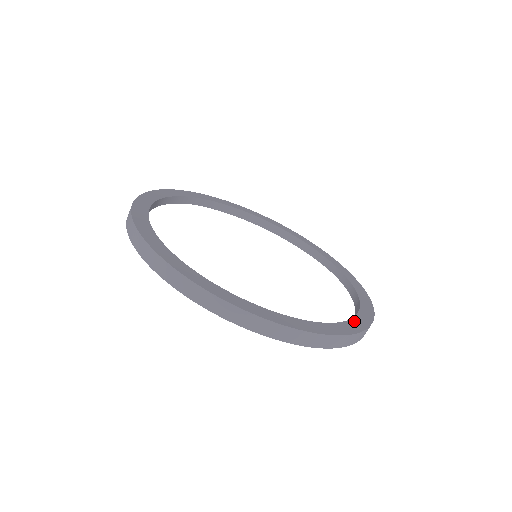
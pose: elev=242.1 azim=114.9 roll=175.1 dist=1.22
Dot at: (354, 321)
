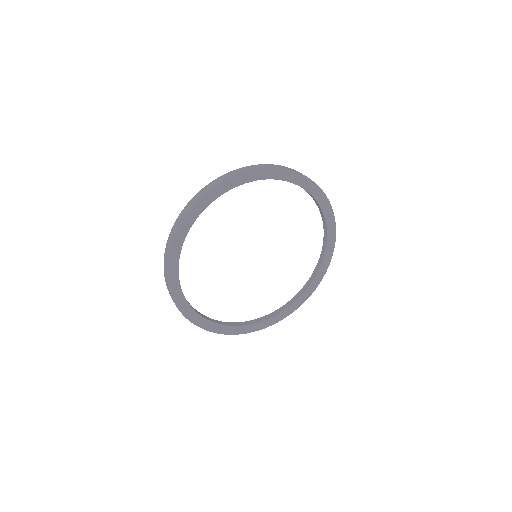
Dot at: (274, 318)
